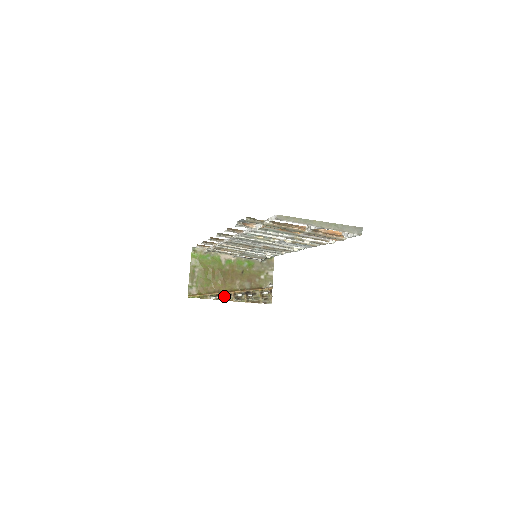
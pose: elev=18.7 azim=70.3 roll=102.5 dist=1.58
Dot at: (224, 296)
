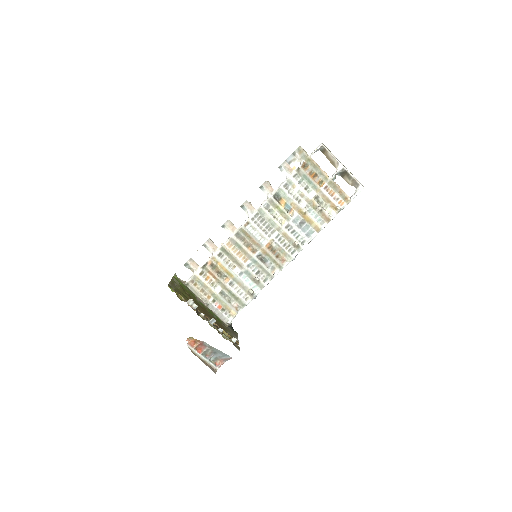
Dot at: (198, 313)
